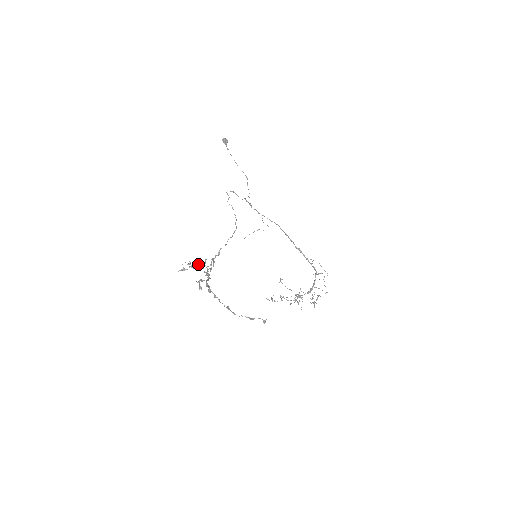
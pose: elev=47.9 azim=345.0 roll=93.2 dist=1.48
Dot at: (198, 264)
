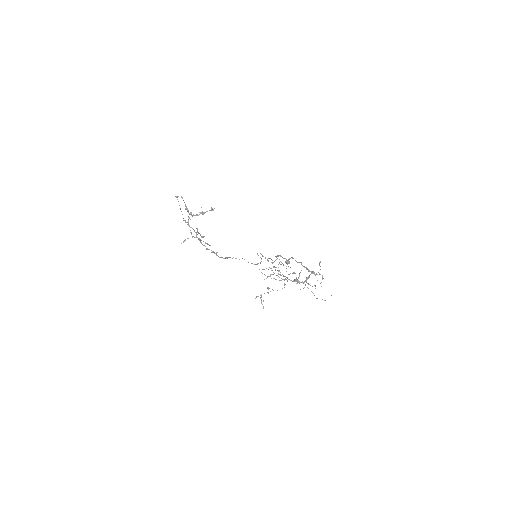
Dot at: occluded
